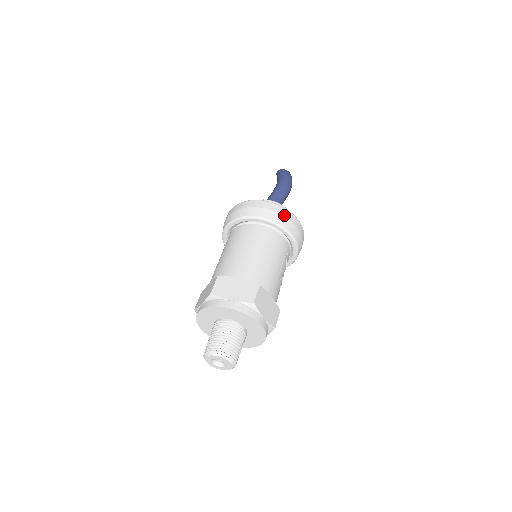
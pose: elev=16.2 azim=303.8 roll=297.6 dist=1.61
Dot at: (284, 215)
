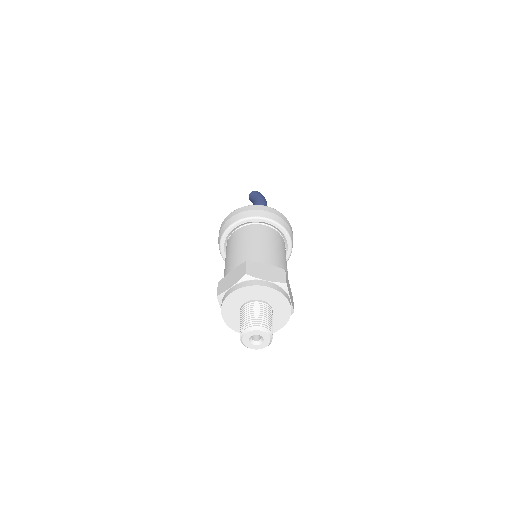
Dot at: (284, 219)
